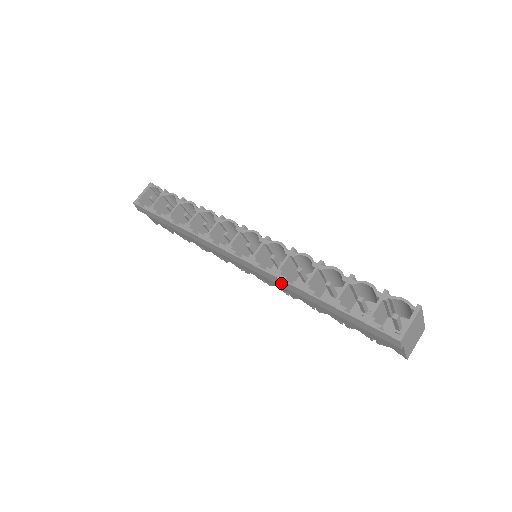
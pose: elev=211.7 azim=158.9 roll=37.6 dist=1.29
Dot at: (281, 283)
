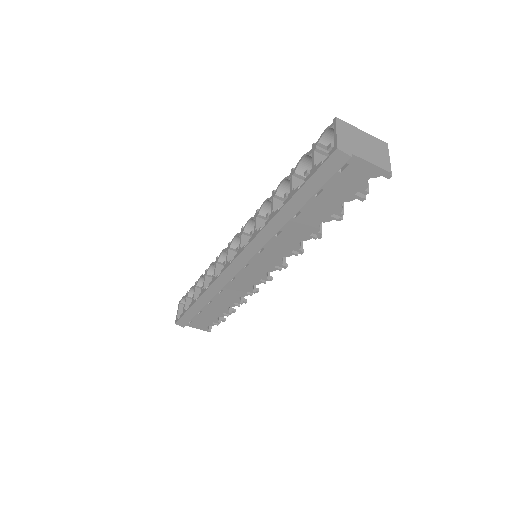
Dot at: (264, 238)
